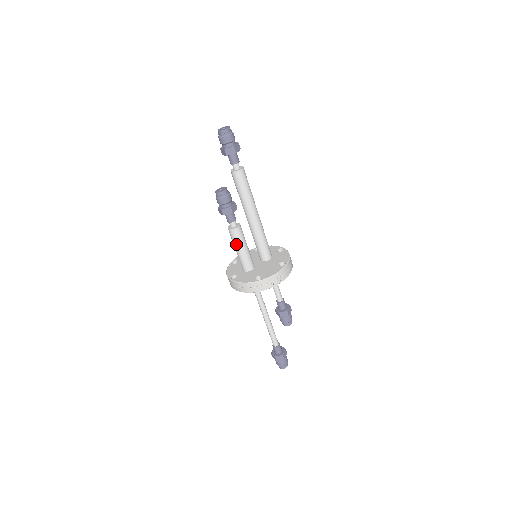
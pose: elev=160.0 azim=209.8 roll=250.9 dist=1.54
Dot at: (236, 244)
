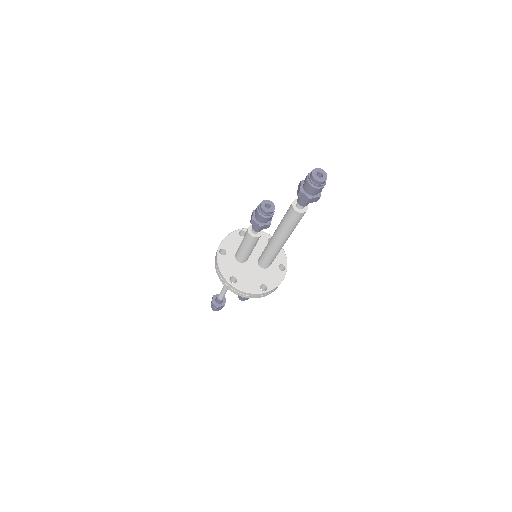
Dot at: (244, 242)
